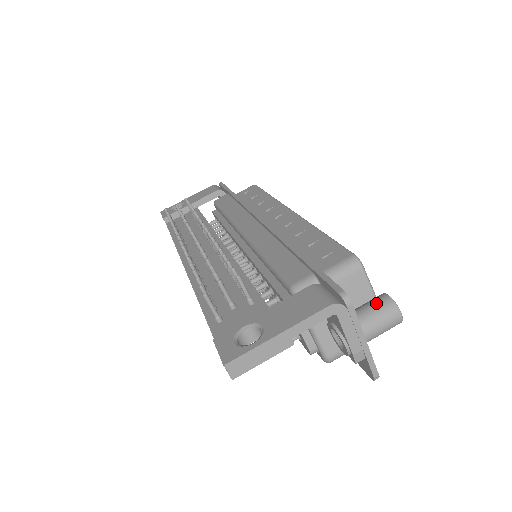
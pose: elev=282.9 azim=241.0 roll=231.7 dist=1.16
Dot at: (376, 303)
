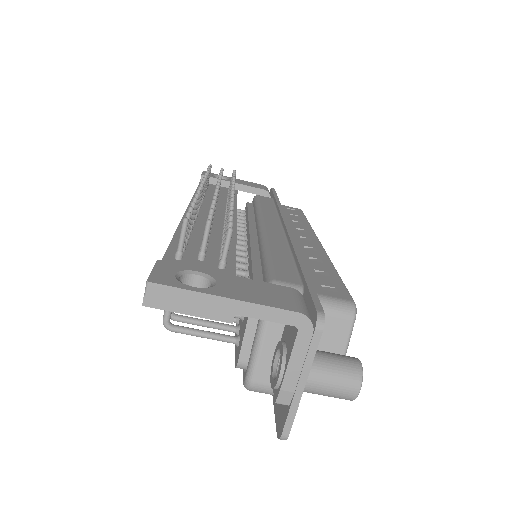
Dot at: (343, 359)
